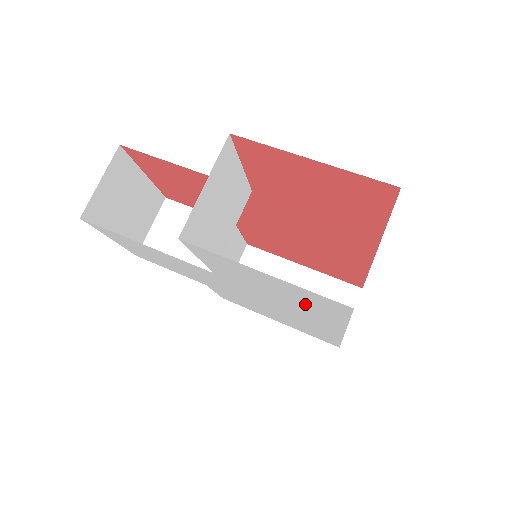
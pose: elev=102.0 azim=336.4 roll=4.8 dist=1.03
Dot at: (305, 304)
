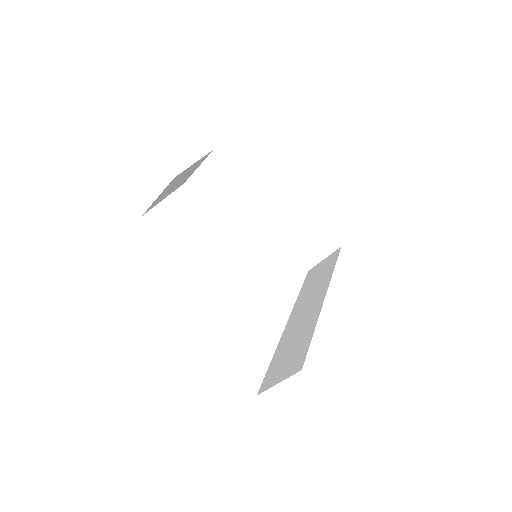
Dot at: occluded
